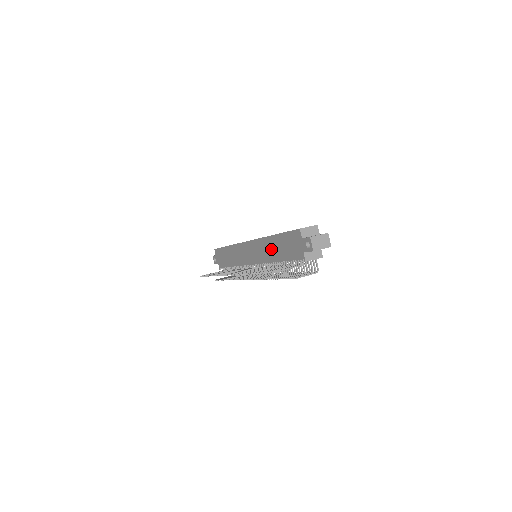
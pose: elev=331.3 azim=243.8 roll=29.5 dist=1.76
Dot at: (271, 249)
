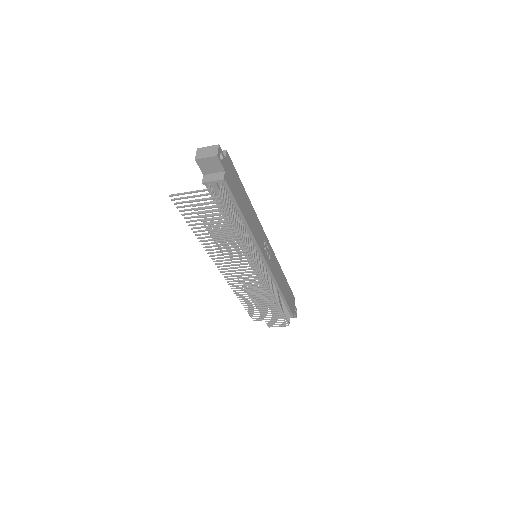
Dot at: occluded
